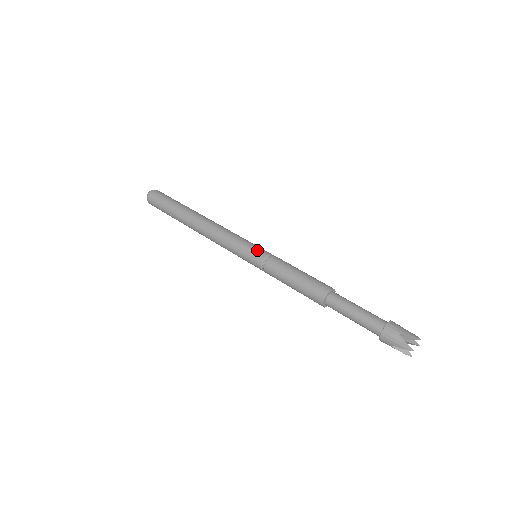
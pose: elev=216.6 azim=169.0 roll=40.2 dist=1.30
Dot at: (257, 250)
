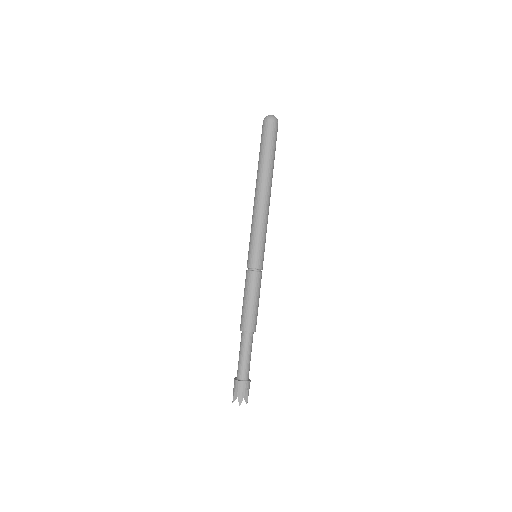
Dot at: (263, 258)
